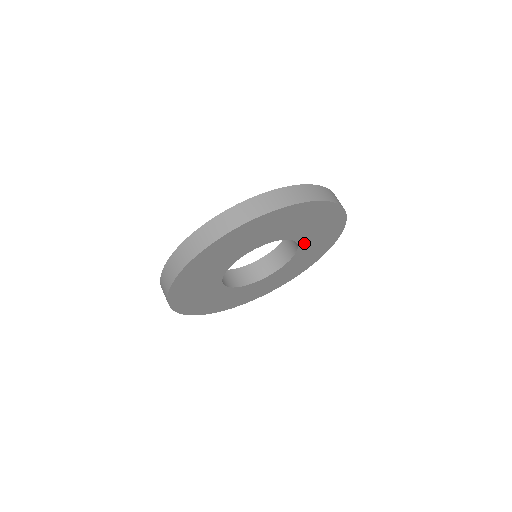
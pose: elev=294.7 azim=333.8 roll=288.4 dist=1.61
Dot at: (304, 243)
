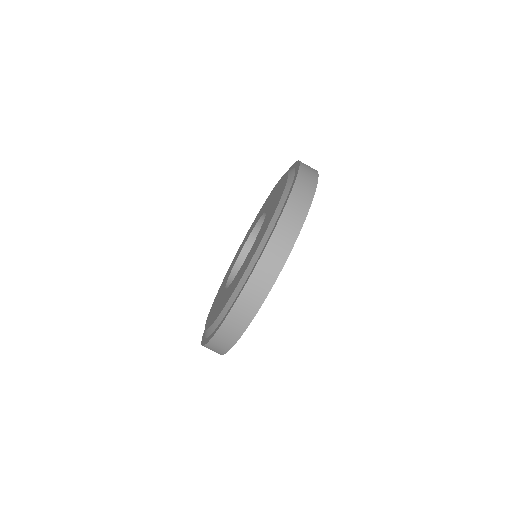
Dot at: occluded
